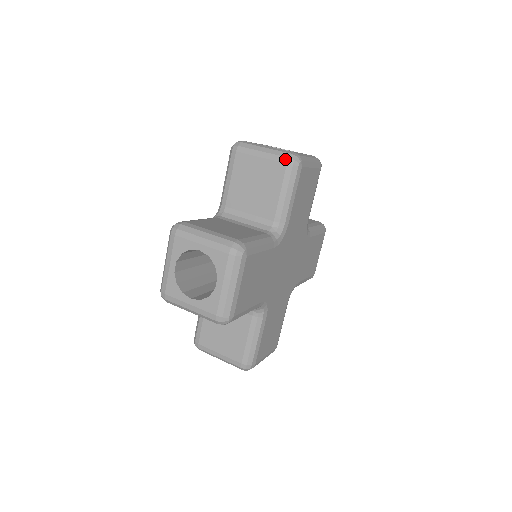
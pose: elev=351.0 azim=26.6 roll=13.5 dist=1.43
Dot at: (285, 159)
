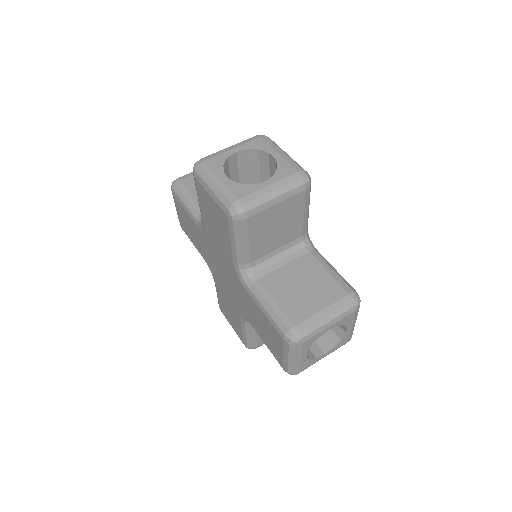
Dot at: occluded
